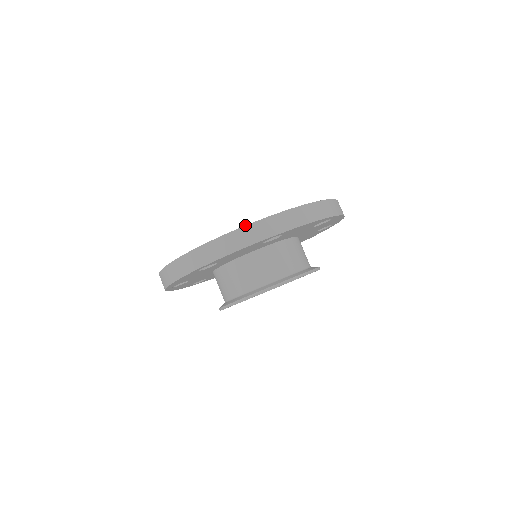
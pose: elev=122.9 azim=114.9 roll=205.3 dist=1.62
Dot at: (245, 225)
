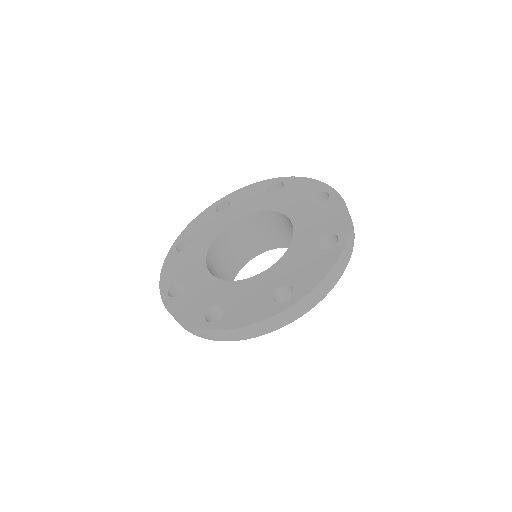
Dot at: (267, 319)
